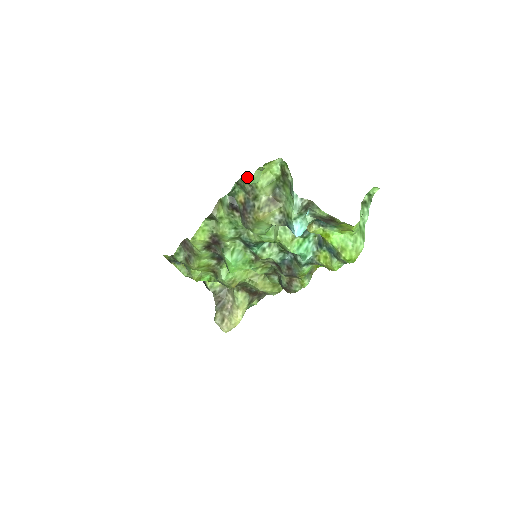
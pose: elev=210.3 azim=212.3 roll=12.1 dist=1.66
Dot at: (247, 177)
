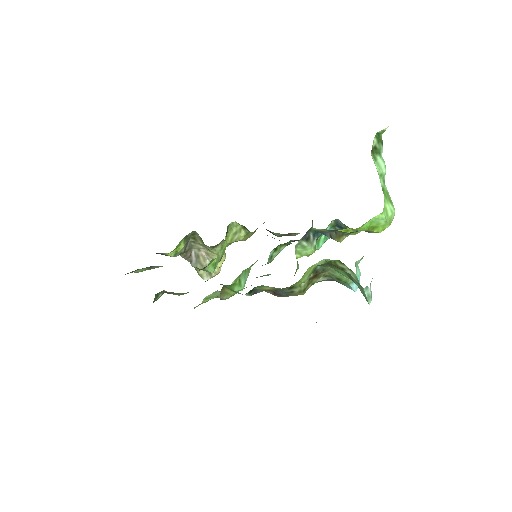
Dot at: occluded
